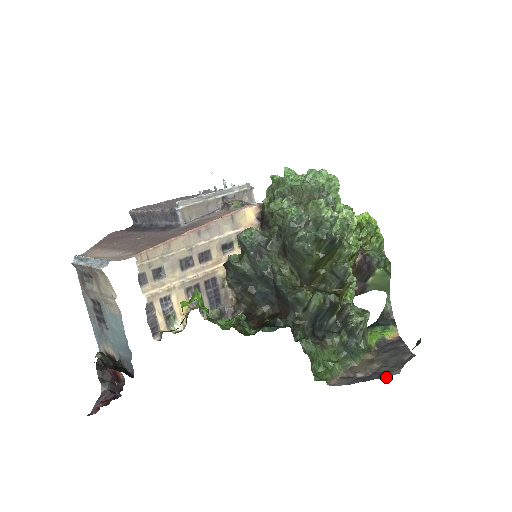
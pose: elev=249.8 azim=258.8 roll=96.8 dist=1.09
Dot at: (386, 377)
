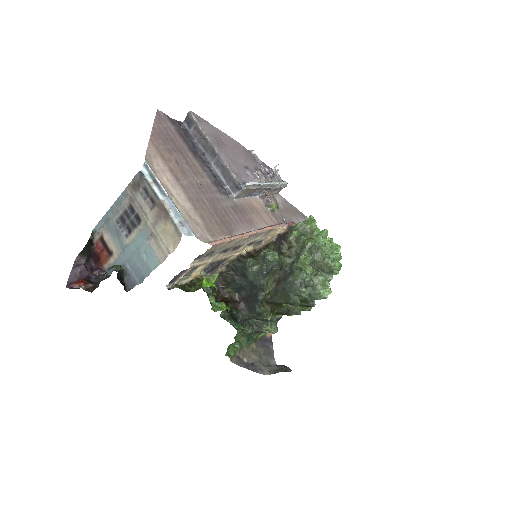
Dot at: (259, 373)
